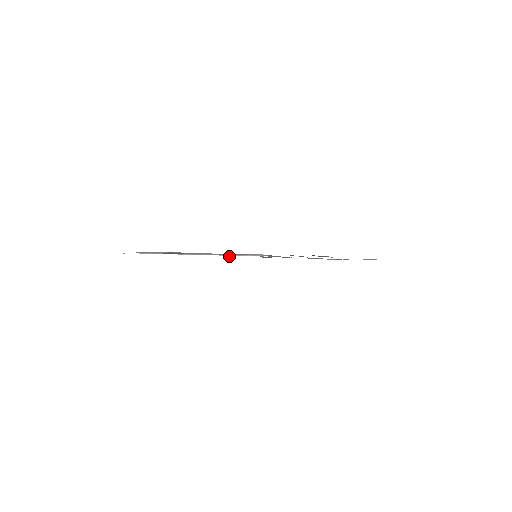
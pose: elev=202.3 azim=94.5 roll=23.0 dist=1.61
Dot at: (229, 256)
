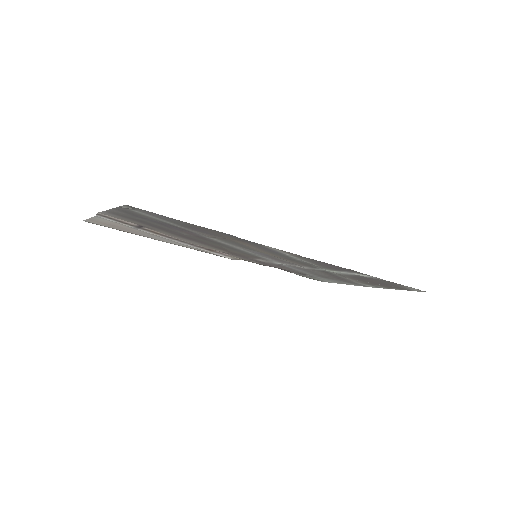
Dot at: occluded
